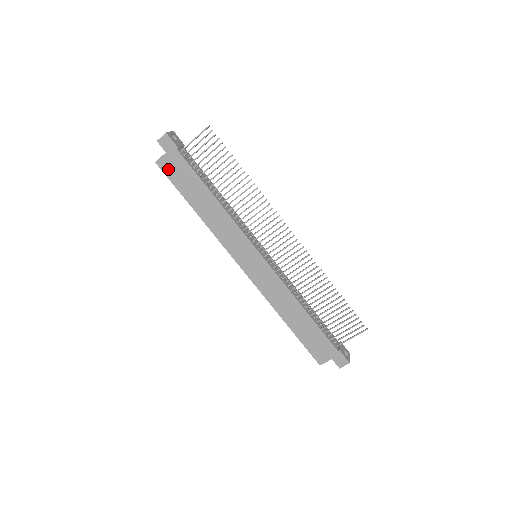
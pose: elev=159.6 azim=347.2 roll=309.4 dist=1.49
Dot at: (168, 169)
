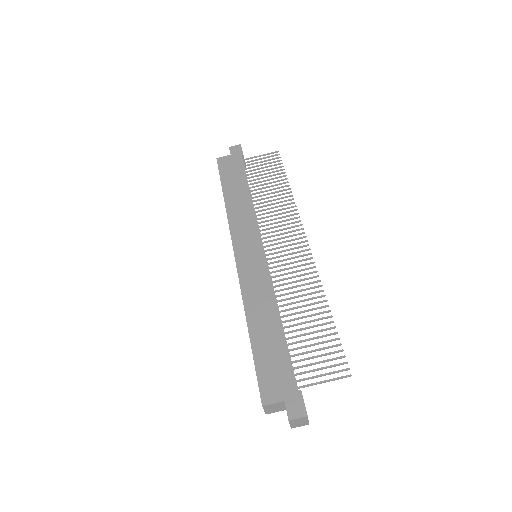
Dot at: (224, 165)
